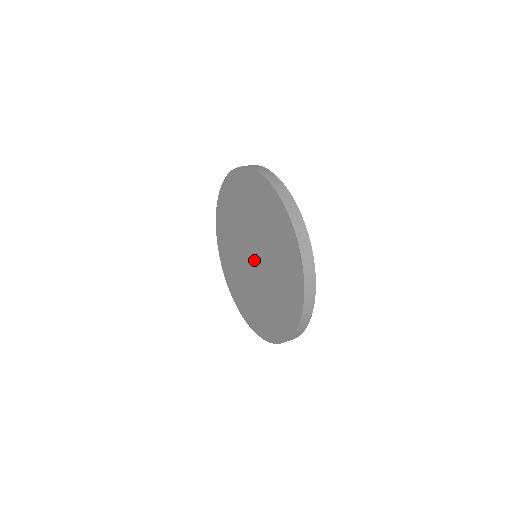
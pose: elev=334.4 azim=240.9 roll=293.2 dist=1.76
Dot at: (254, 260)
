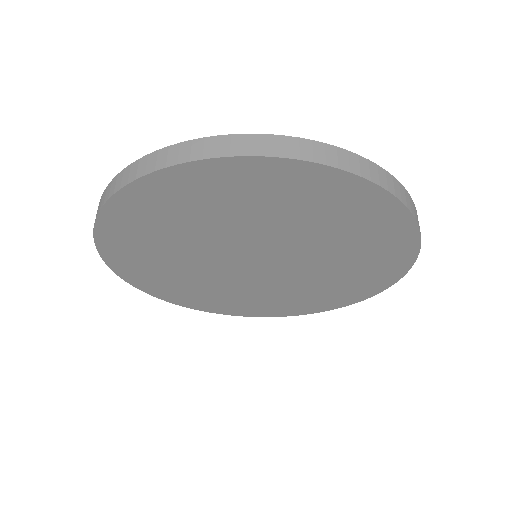
Dot at: (261, 264)
